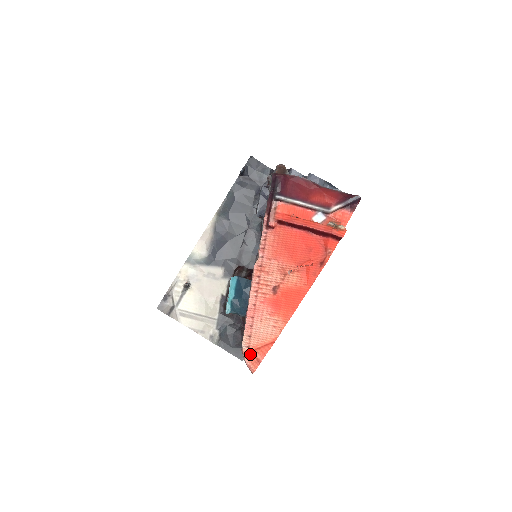
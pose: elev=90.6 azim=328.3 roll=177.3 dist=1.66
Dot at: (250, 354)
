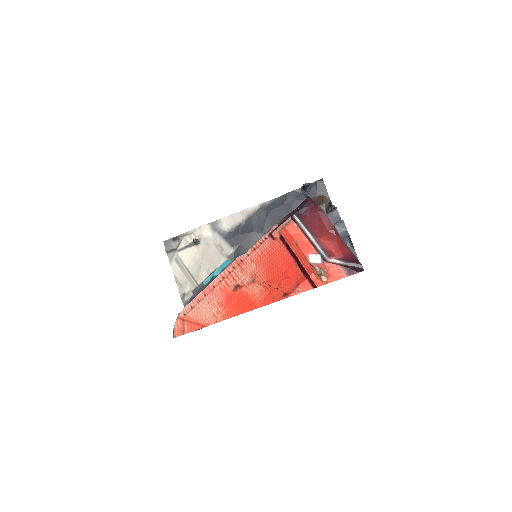
Dot at: (182, 321)
